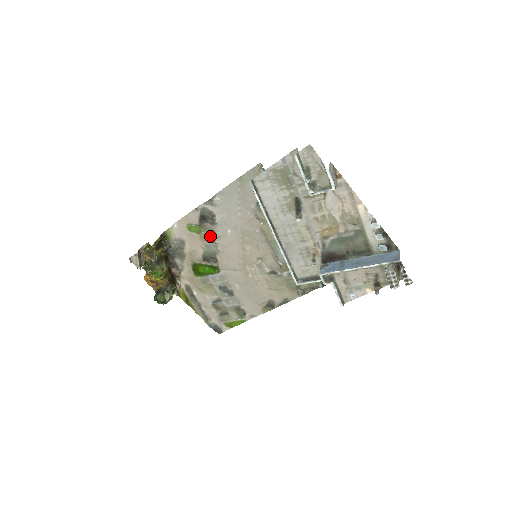
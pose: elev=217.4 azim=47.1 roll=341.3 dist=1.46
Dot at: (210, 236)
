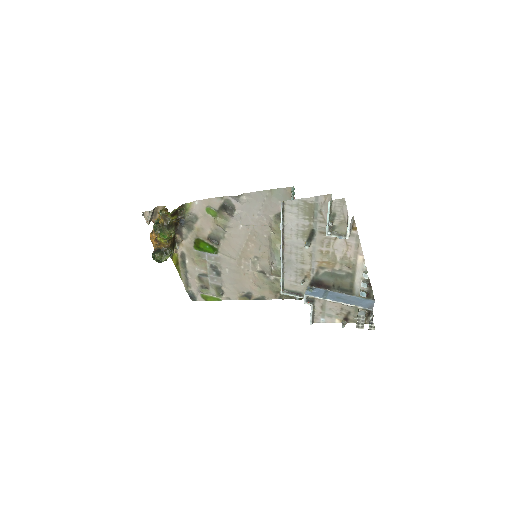
Dot at: (223, 223)
